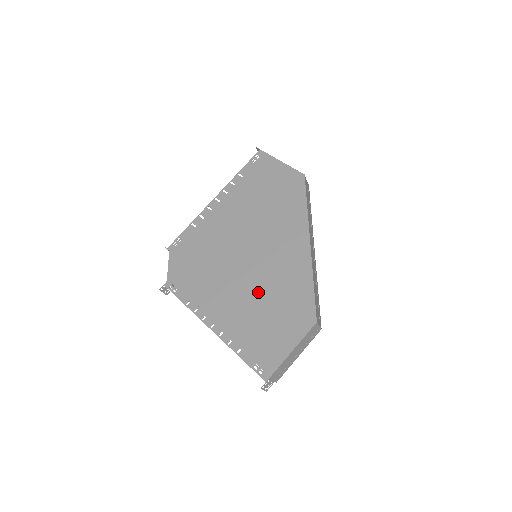
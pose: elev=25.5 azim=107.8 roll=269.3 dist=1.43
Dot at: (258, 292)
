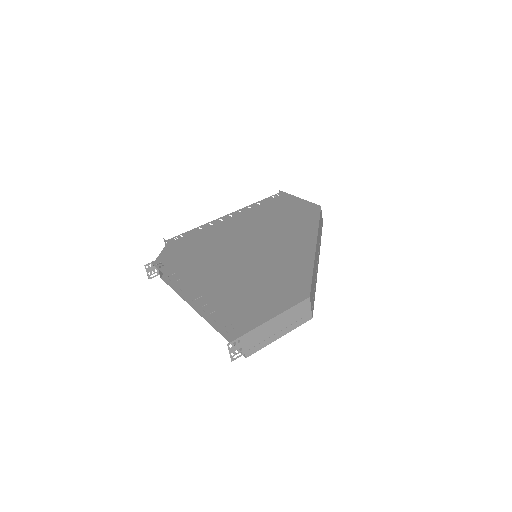
Dot at: (250, 272)
